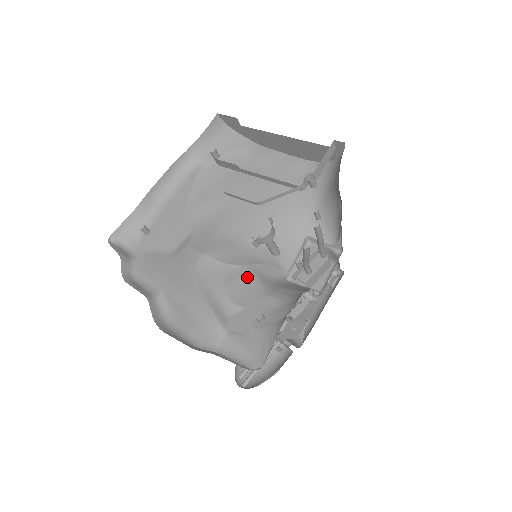
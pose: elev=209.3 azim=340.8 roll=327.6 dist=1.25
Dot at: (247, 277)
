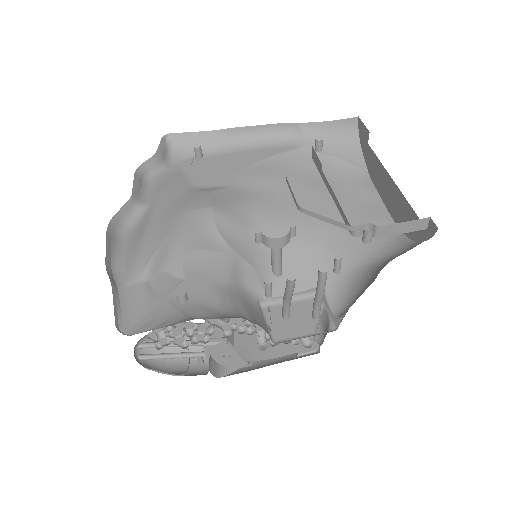
Dot at: (222, 260)
